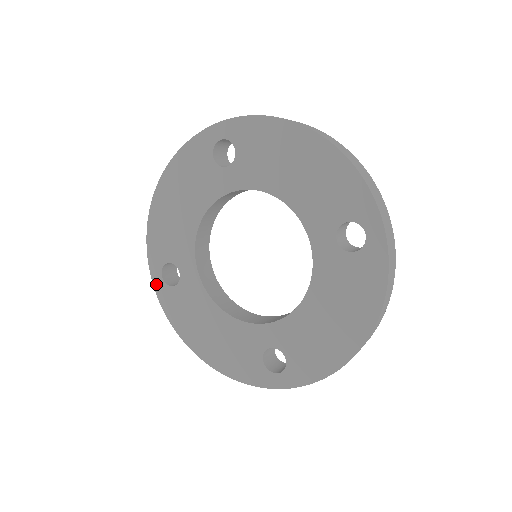
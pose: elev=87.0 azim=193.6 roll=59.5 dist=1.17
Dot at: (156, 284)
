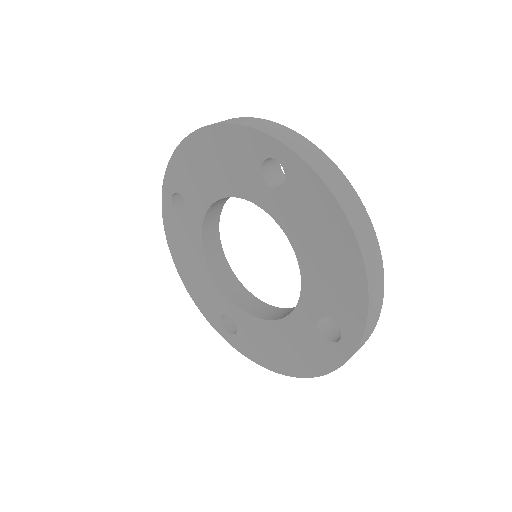
Dot at: (229, 341)
